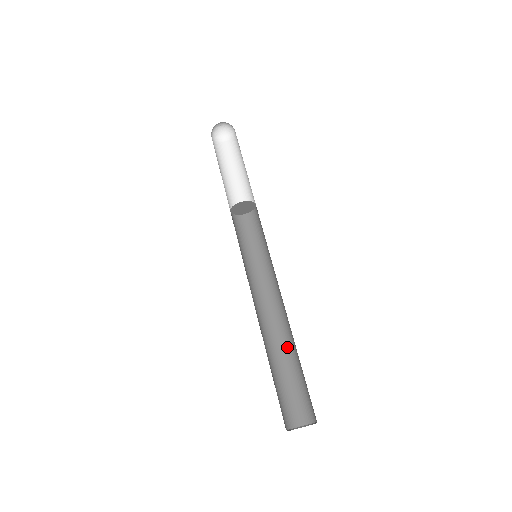
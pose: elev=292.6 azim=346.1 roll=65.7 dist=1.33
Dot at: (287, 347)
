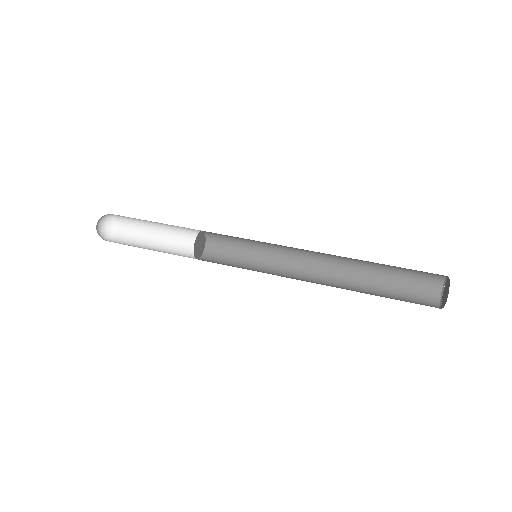
Dot at: (358, 280)
